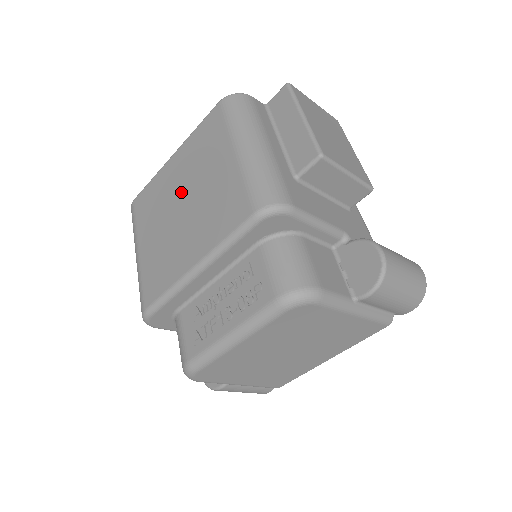
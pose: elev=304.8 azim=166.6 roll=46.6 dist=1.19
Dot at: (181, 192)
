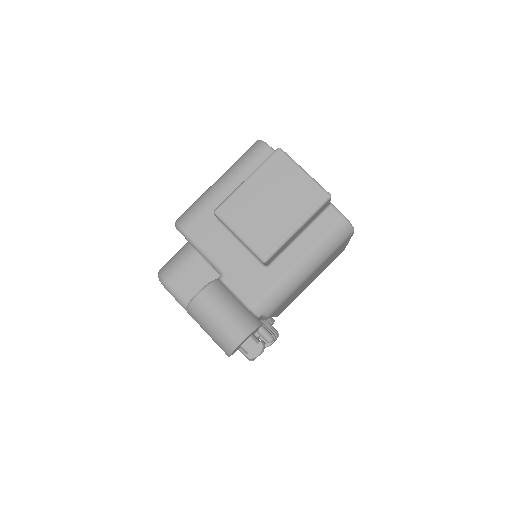
Dot at: occluded
